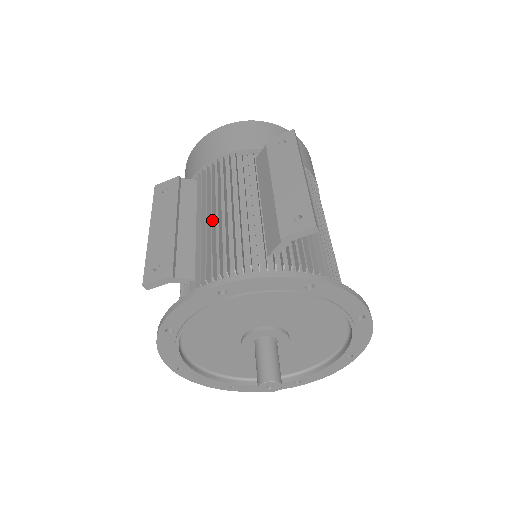
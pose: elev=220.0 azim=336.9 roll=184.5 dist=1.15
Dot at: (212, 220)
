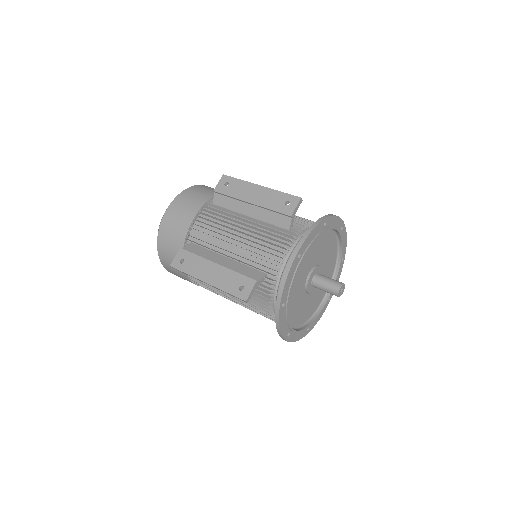
Dot at: (238, 245)
